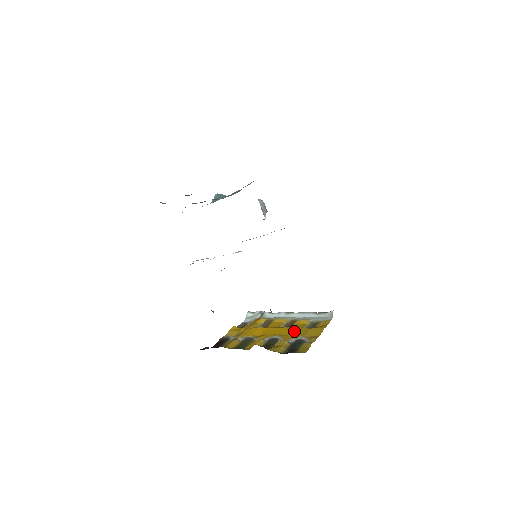
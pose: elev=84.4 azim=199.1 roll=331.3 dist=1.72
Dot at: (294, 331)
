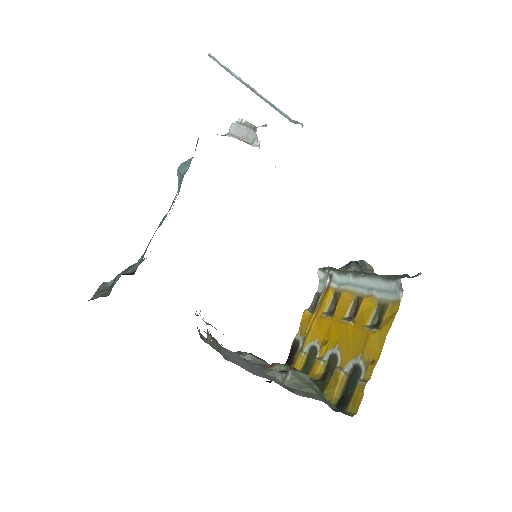
Dot at: (354, 337)
